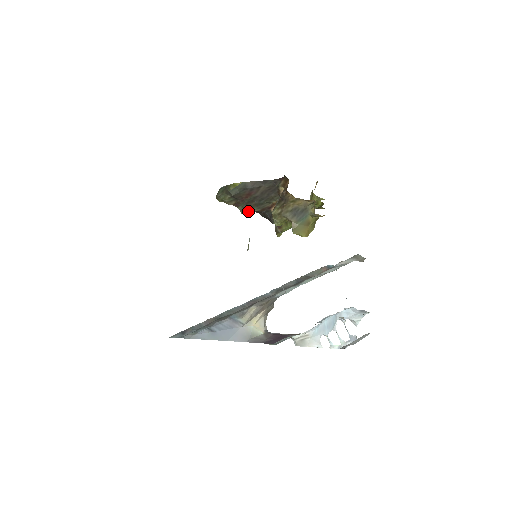
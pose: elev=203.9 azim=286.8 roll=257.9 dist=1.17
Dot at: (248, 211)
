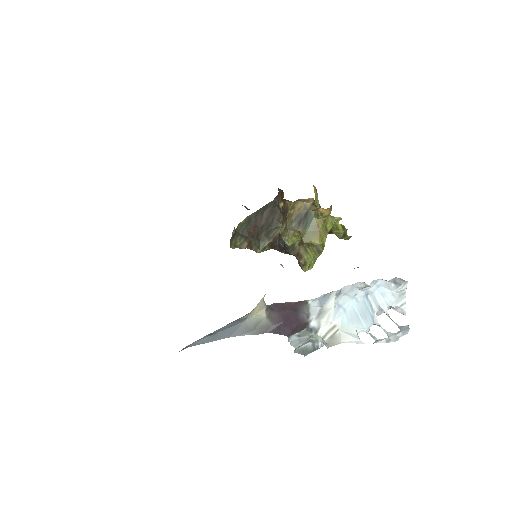
Dot at: (260, 245)
